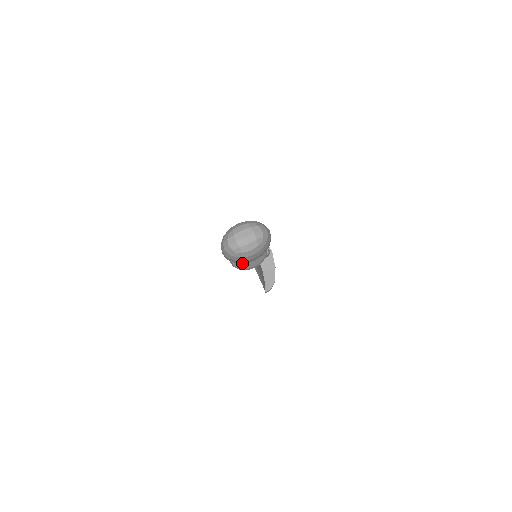
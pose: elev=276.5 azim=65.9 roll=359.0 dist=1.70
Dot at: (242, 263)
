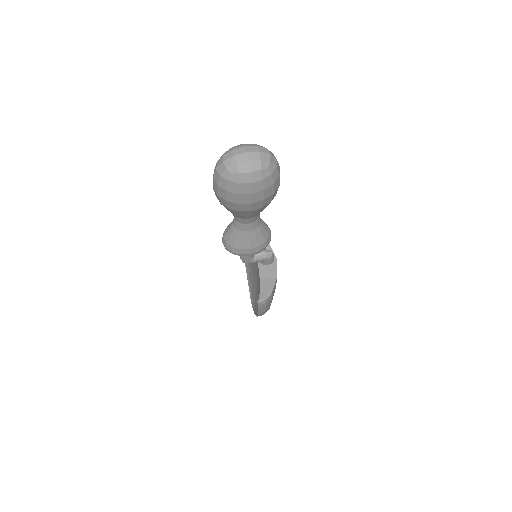
Dot at: (236, 237)
